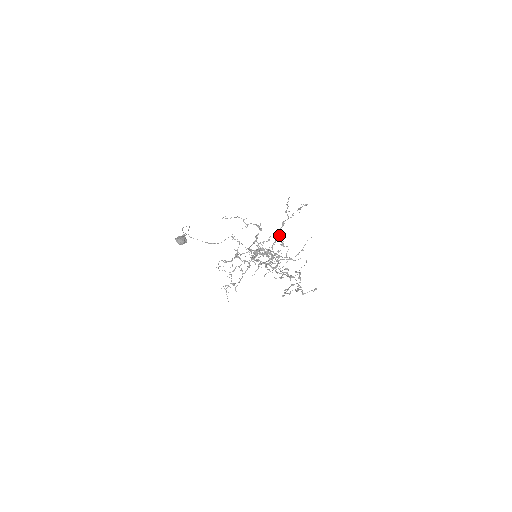
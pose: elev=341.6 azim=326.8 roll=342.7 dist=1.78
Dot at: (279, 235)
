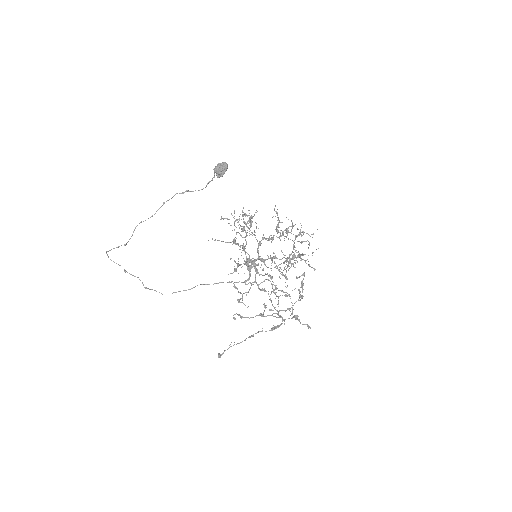
Dot at: (291, 259)
